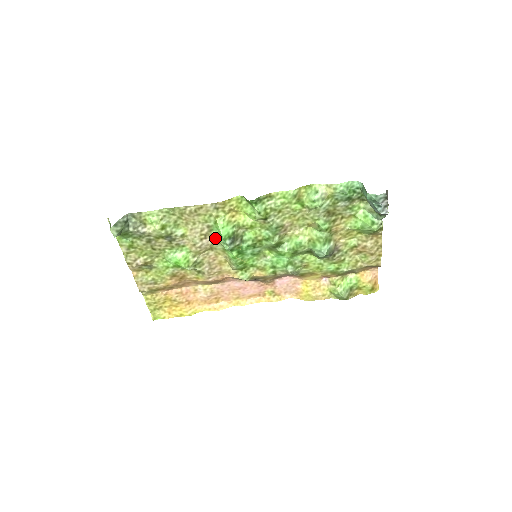
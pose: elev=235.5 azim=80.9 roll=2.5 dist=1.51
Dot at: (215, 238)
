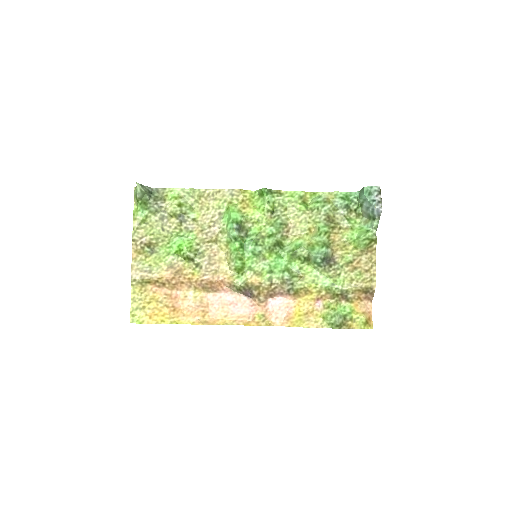
Dot at: (223, 226)
